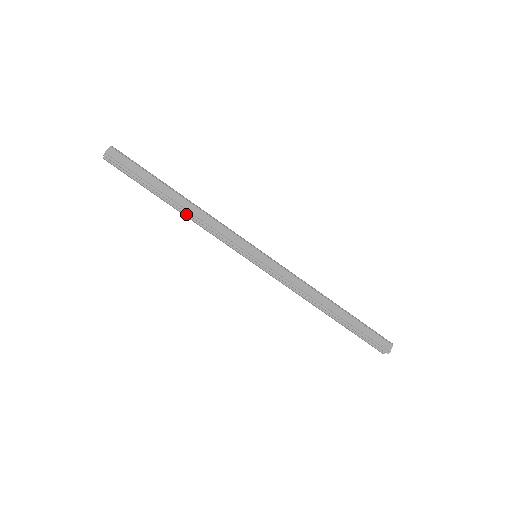
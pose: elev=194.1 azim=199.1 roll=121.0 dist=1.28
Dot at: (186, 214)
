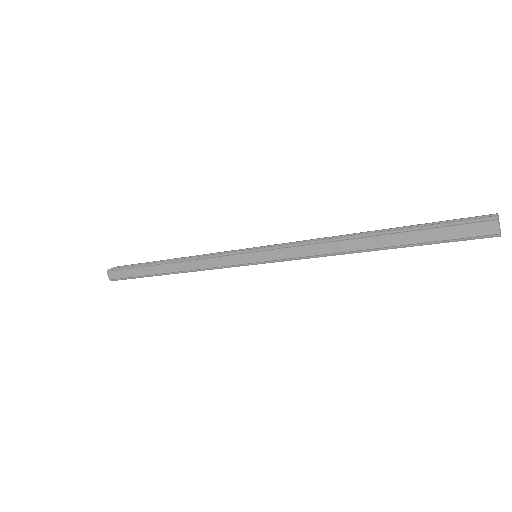
Dot at: occluded
